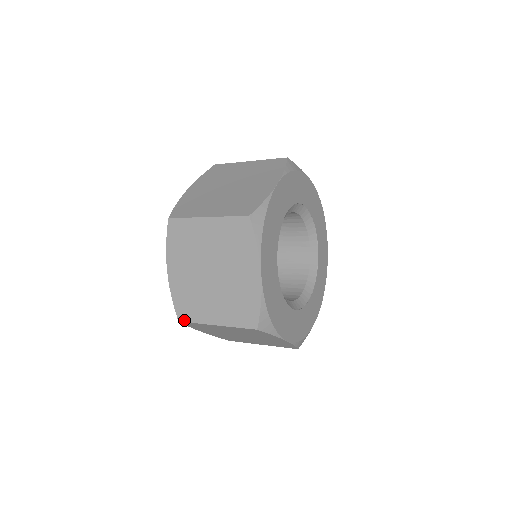
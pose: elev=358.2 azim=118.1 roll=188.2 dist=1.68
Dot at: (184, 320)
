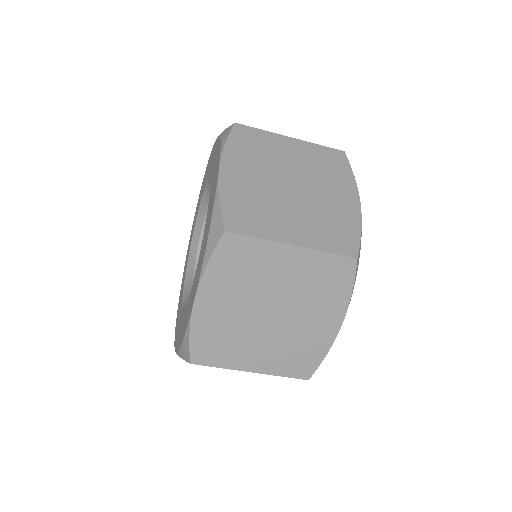
Dot at: (237, 231)
